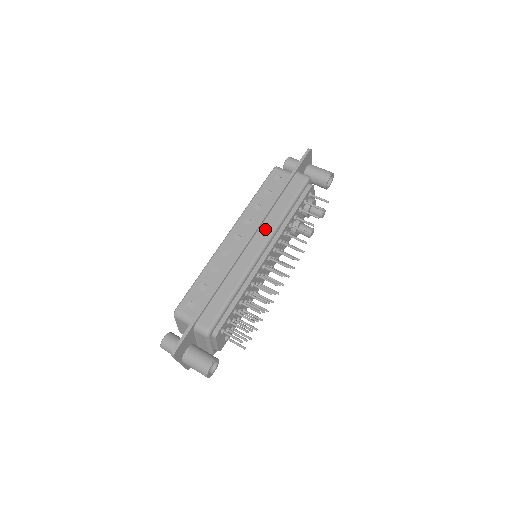
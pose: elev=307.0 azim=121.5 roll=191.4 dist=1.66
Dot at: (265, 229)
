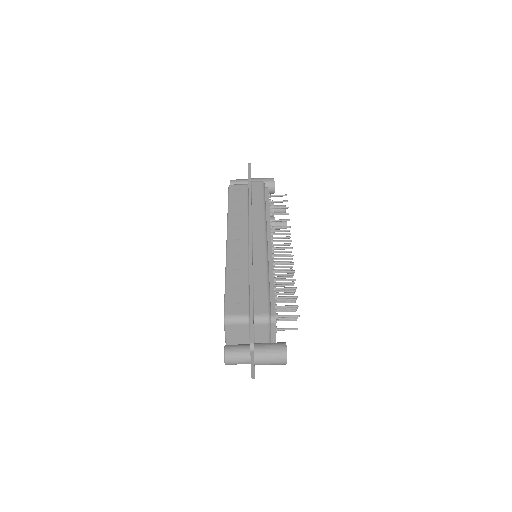
Dot at: (257, 225)
